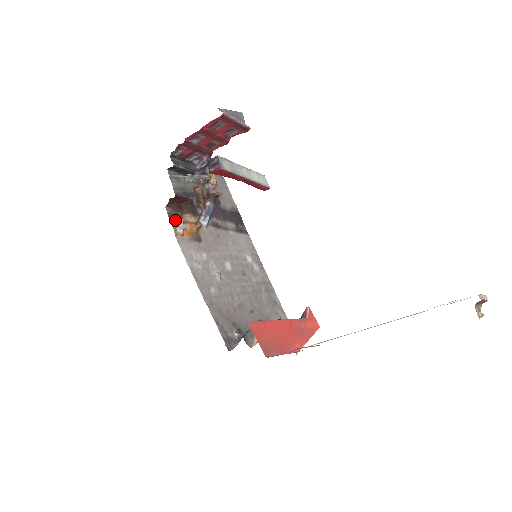
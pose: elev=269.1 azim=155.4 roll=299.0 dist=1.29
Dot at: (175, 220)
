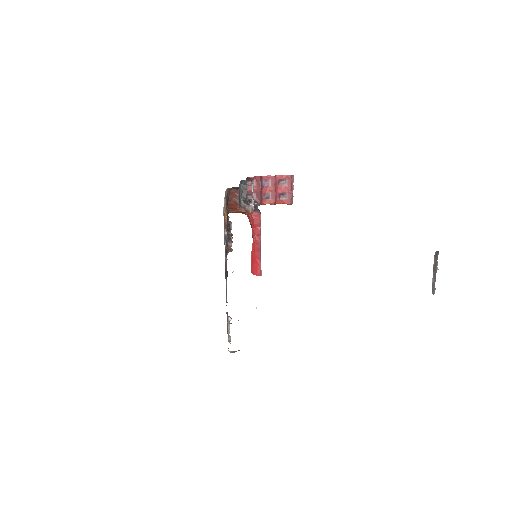
Dot at: (225, 199)
